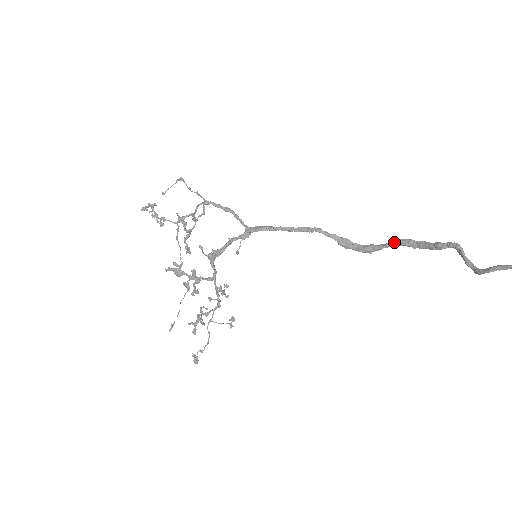
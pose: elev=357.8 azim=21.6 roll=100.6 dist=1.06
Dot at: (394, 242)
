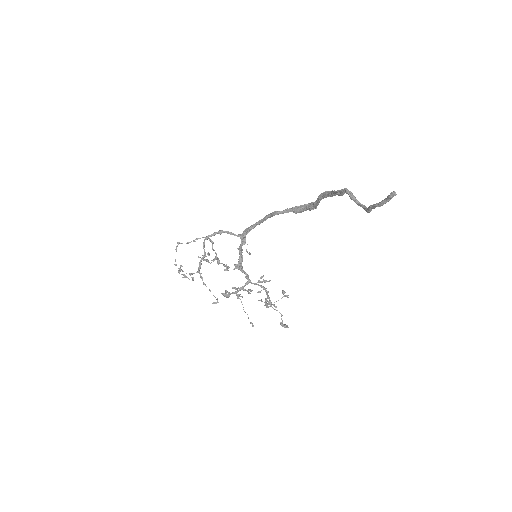
Dot at: (318, 199)
